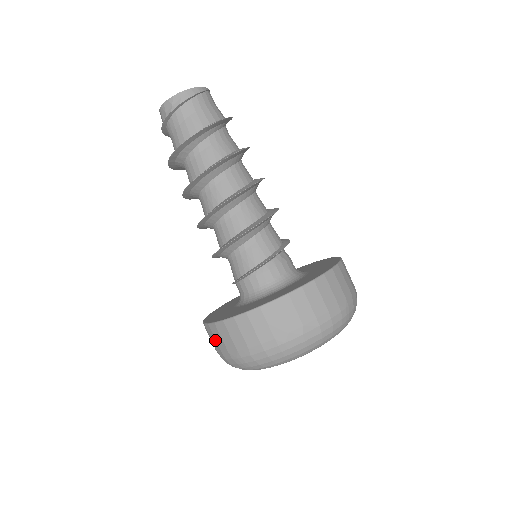
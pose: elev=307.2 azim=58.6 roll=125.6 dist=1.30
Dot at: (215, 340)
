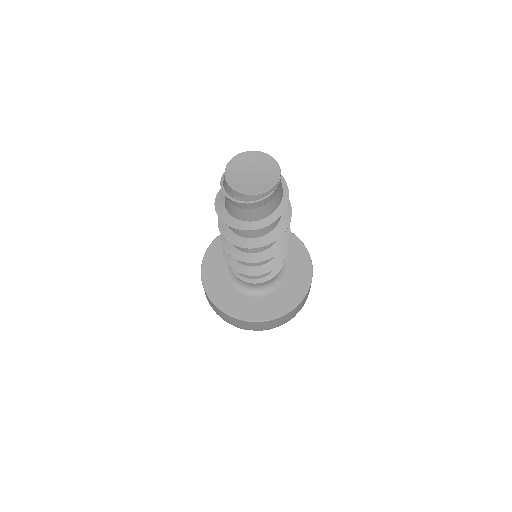
Dot at: occluded
